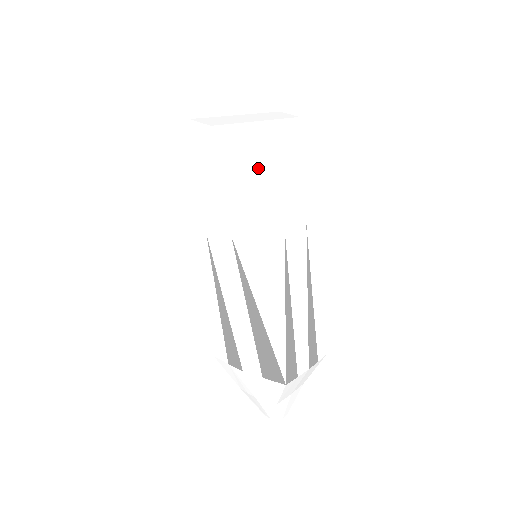
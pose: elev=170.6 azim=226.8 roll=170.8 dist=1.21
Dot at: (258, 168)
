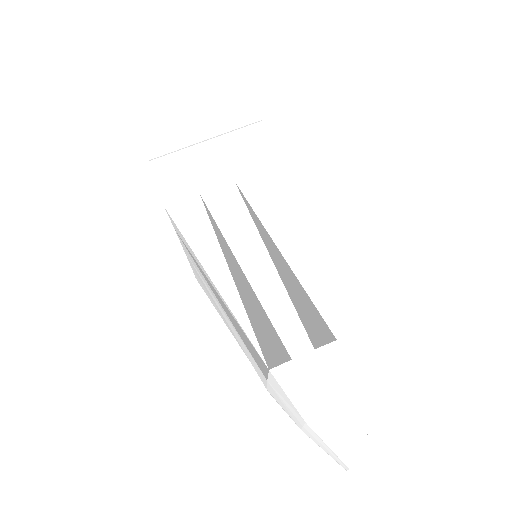
Dot at: (171, 161)
